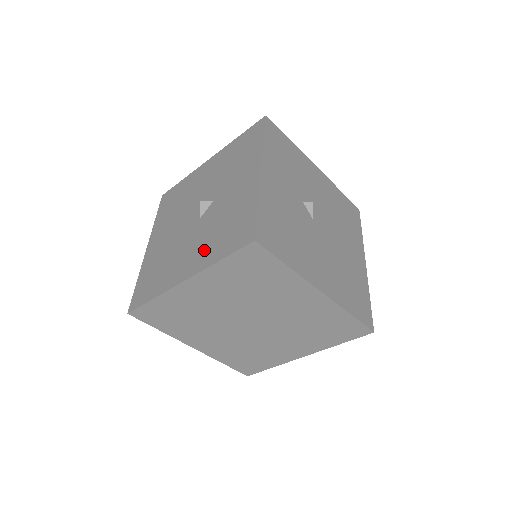
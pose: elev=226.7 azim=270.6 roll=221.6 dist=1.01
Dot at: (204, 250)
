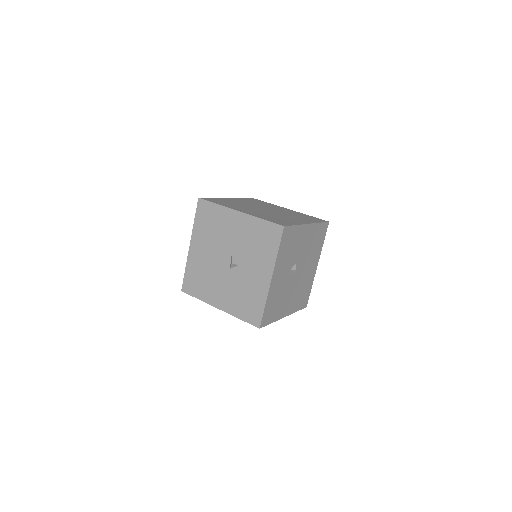
Dot at: (231, 301)
